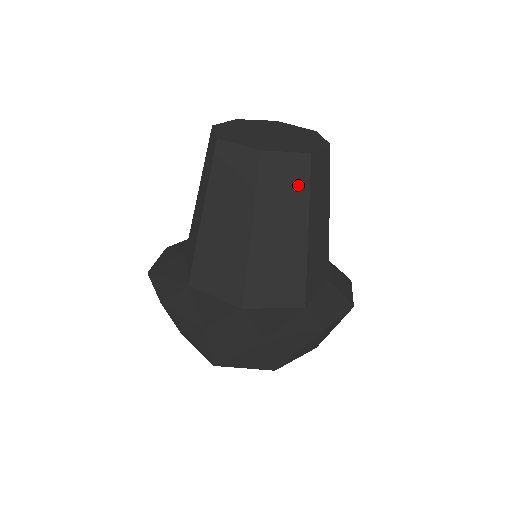
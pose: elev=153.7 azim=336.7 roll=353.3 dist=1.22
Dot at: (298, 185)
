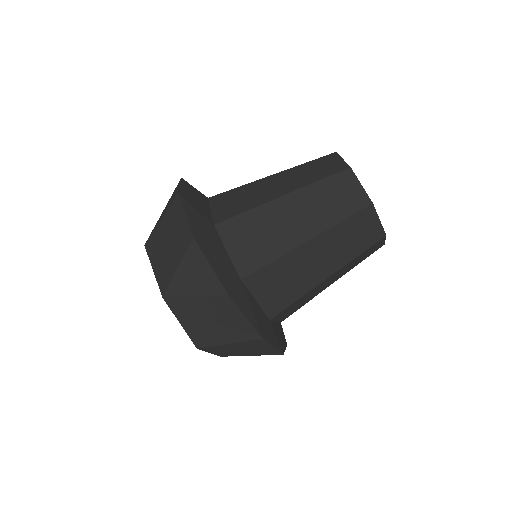
Dot at: (364, 258)
